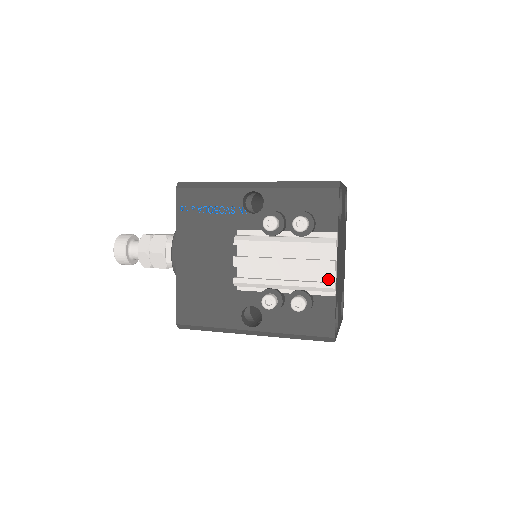
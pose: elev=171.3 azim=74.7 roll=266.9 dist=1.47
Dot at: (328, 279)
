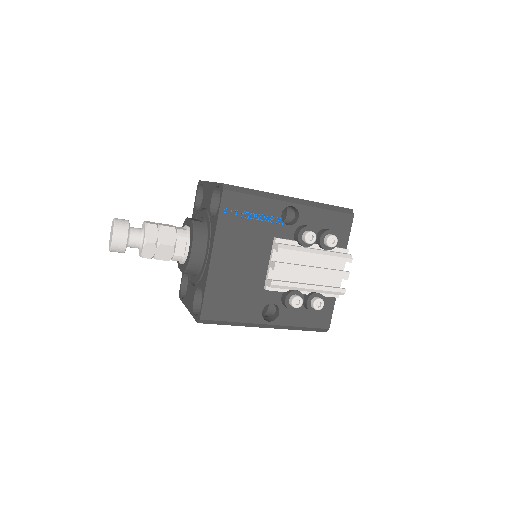
Dot at: (336, 284)
